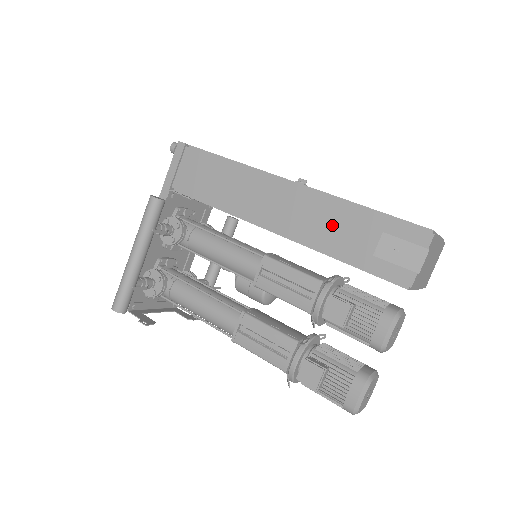
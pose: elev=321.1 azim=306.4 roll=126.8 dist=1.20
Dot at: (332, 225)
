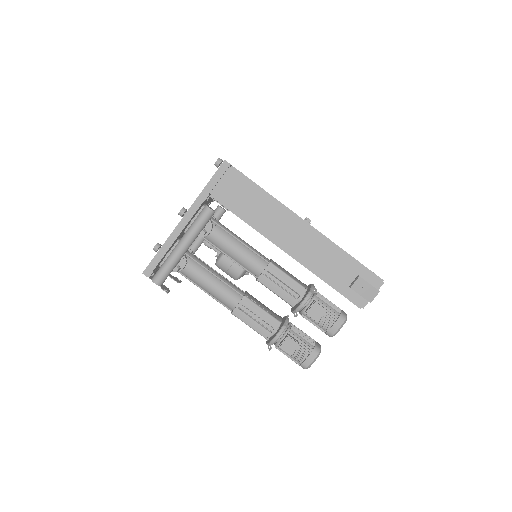
Dot at: (328, 260)
